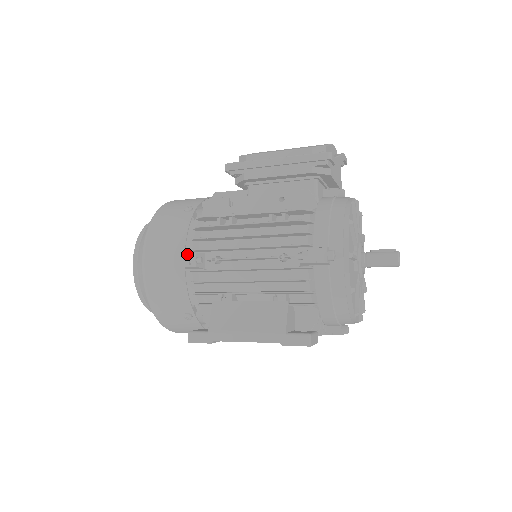
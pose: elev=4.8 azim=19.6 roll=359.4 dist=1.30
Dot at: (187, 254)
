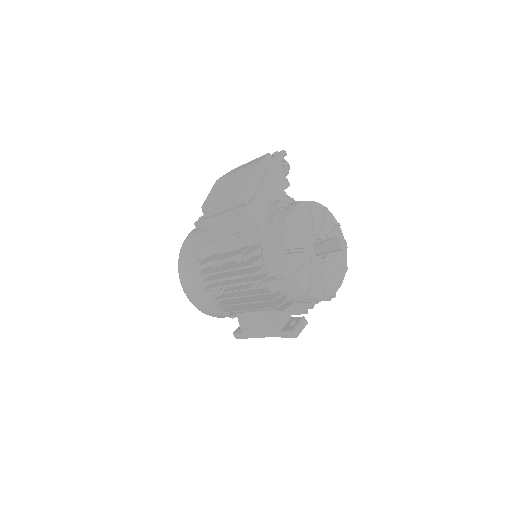
Dot at: (206, 292)
